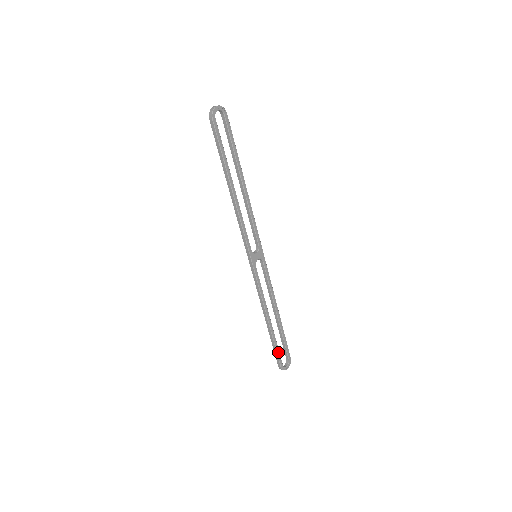
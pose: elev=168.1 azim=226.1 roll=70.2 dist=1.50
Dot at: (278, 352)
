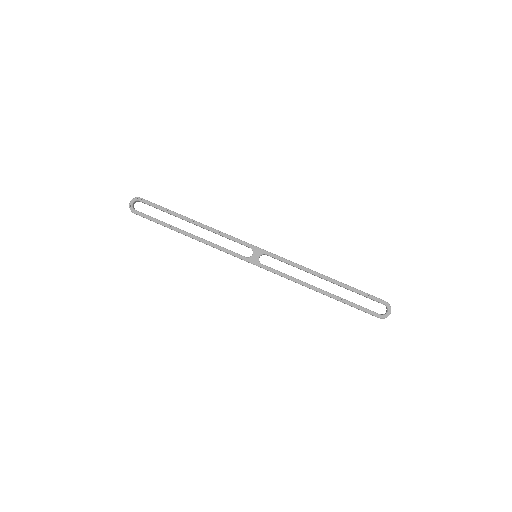
Dot at: (360, 308)
